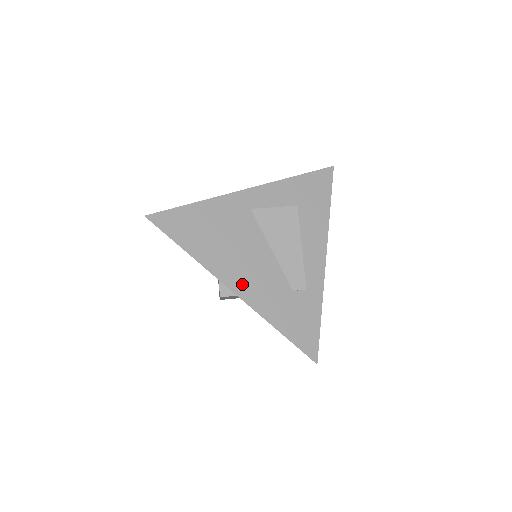
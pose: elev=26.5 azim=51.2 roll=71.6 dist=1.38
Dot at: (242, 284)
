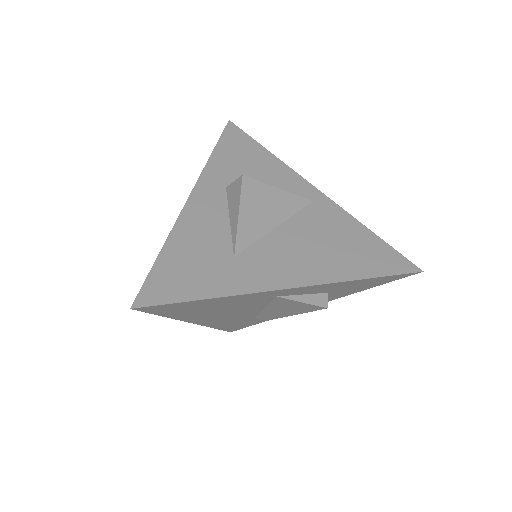
Dot at: (209, 321)
